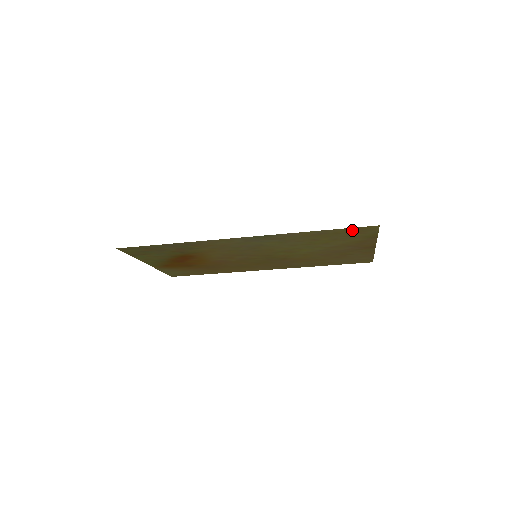
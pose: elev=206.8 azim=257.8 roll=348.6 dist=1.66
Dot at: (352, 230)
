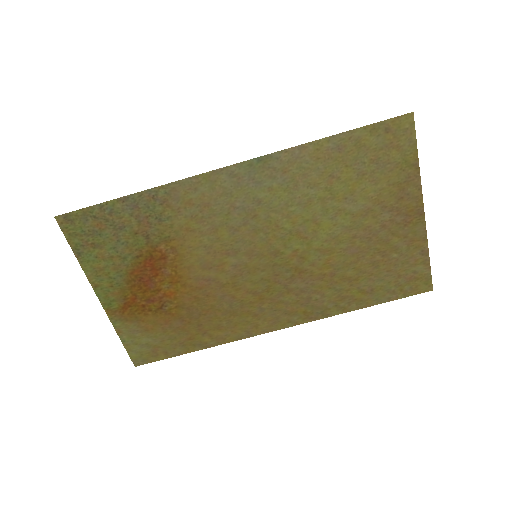
Dot at: (379, 134)
